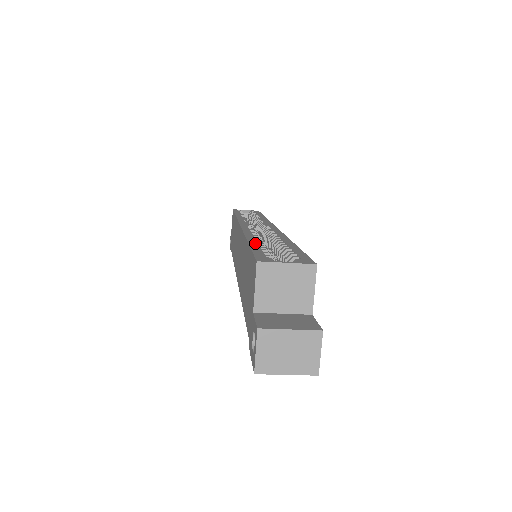
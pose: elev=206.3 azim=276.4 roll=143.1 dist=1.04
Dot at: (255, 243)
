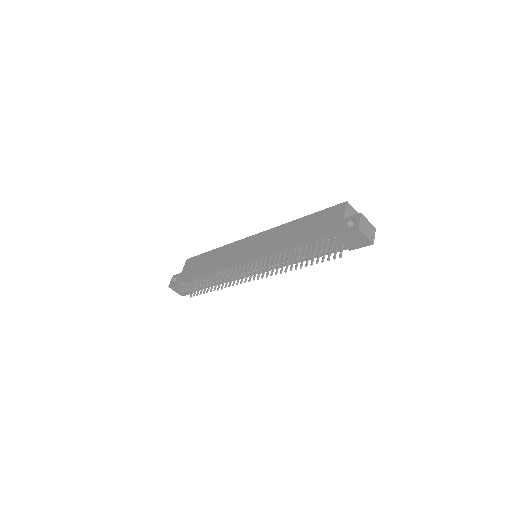
Dot at: occluded
